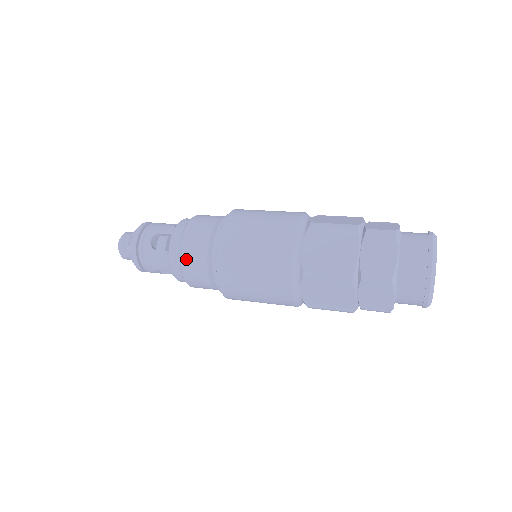
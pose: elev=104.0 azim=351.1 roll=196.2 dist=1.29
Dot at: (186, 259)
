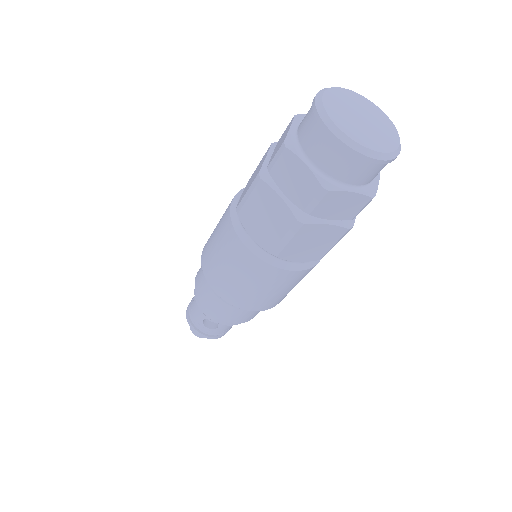
Dot at: (197, 285)
